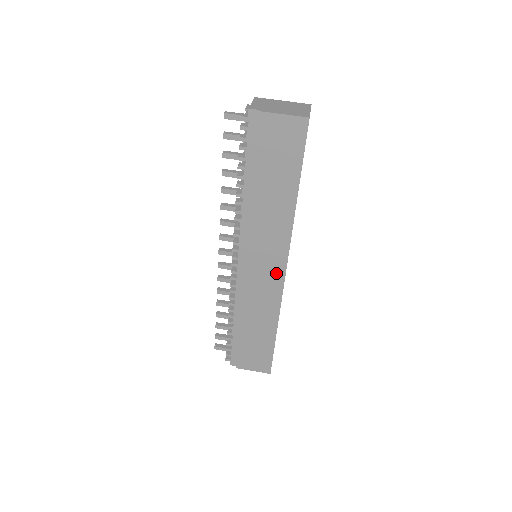
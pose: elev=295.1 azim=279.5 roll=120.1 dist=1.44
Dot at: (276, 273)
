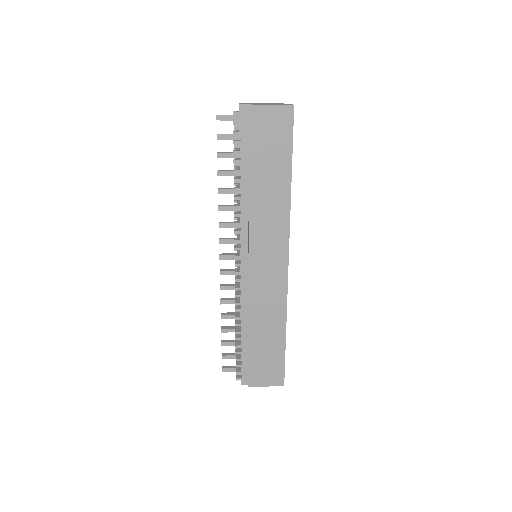
Dot at: (279, 266)
